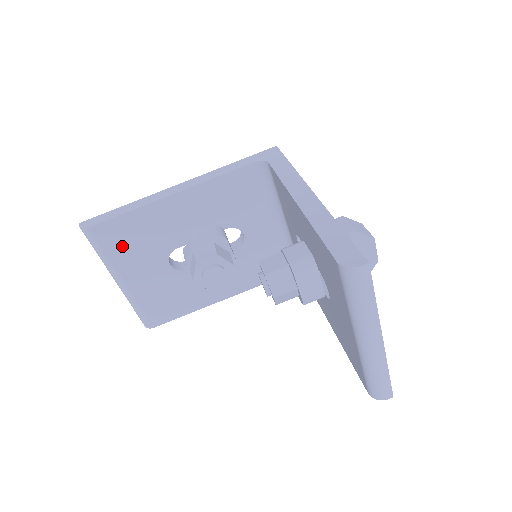
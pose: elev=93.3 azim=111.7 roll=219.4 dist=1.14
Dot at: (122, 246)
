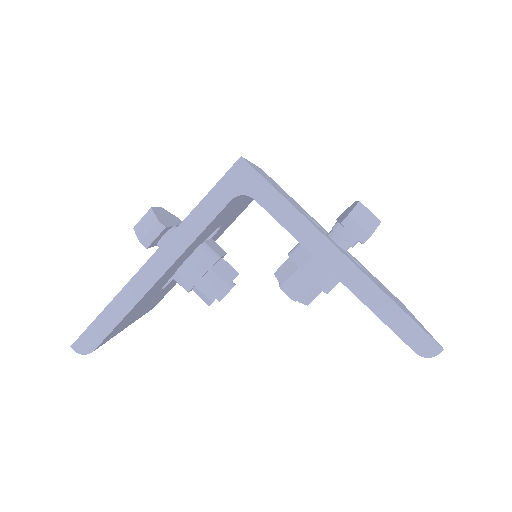
Dot at: (123, 325)
